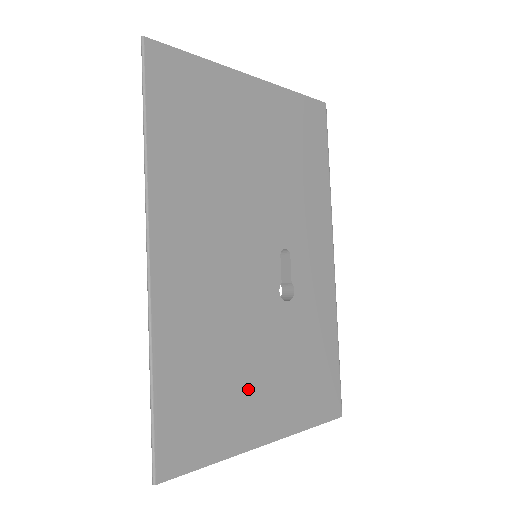
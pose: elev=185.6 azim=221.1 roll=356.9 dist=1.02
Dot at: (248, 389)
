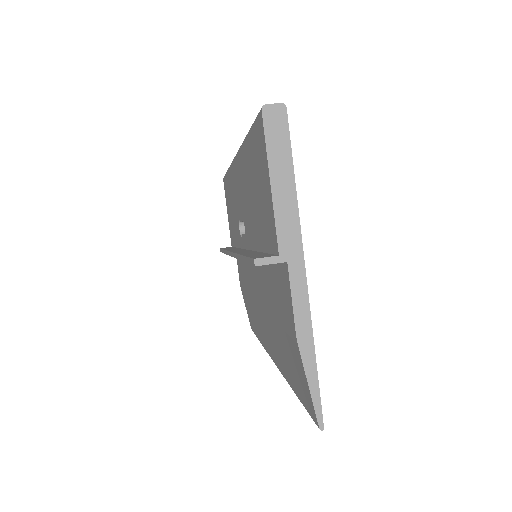
Dot at: occluded
